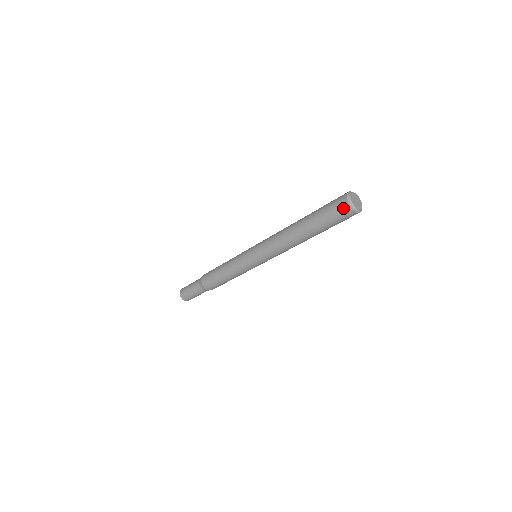
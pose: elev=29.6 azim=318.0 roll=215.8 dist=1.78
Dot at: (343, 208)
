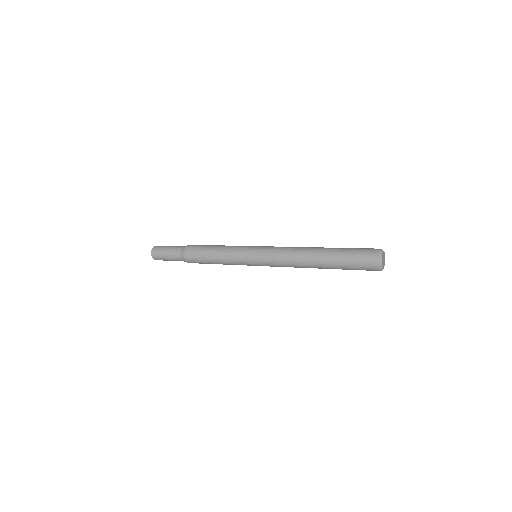
Dot at: (371, 262)
